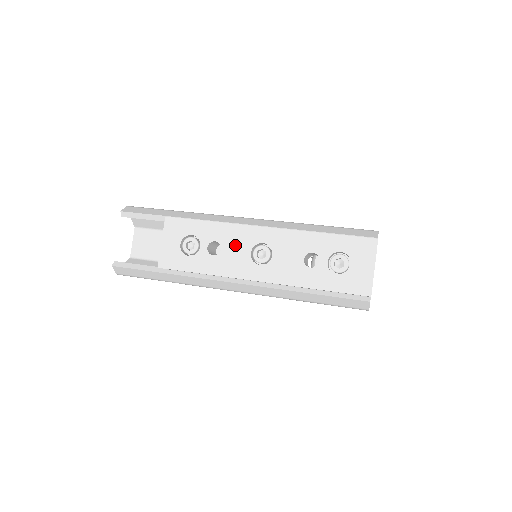
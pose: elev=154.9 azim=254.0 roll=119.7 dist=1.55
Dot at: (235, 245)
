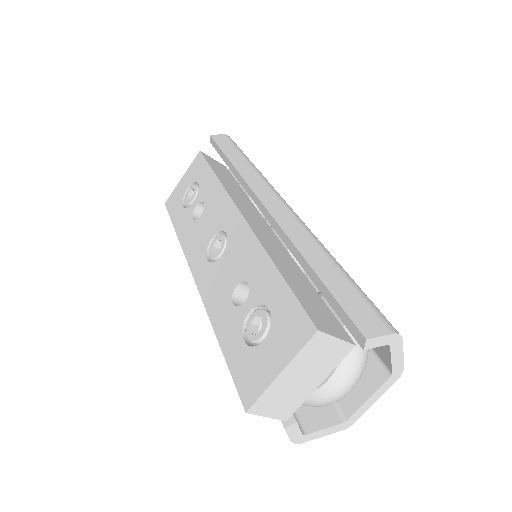
Dot at: (210, 218)
